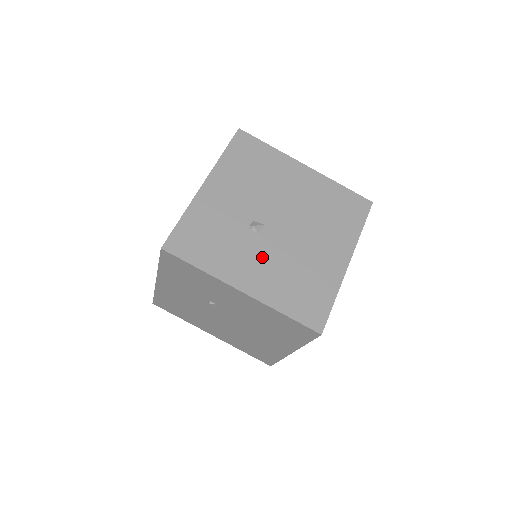
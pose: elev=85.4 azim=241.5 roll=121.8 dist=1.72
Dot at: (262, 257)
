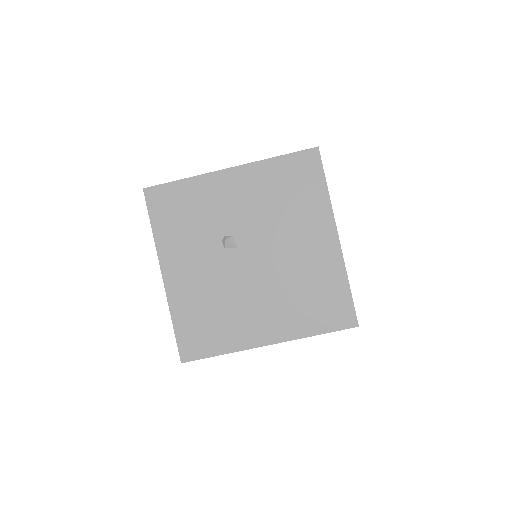
Dot at: (205, 268)
